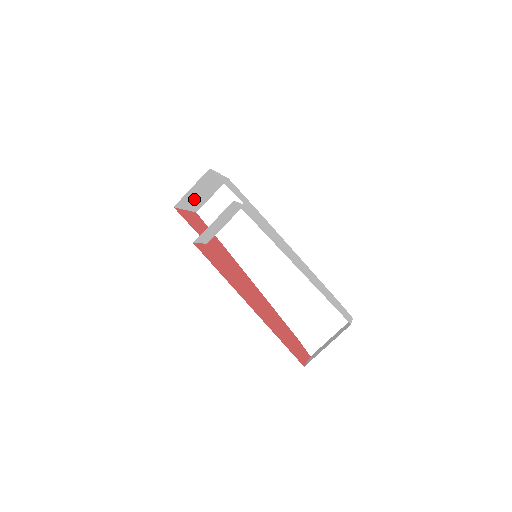
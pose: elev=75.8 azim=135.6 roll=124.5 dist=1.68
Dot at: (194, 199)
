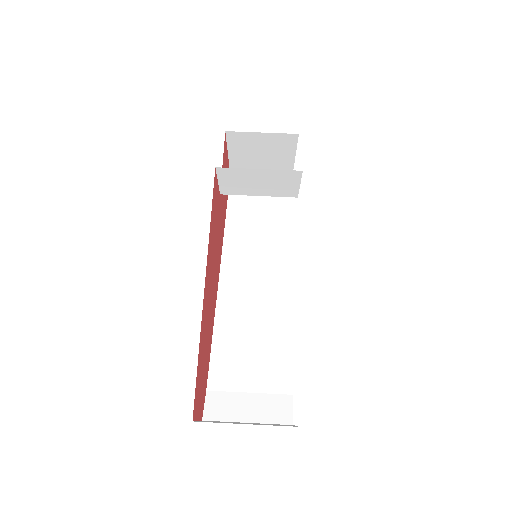
Dot at: (247, 153)
